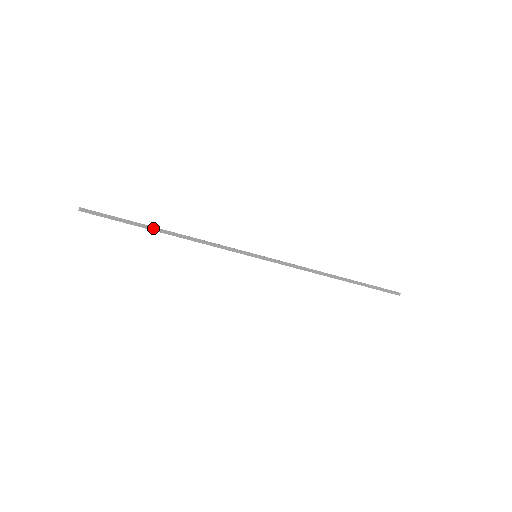
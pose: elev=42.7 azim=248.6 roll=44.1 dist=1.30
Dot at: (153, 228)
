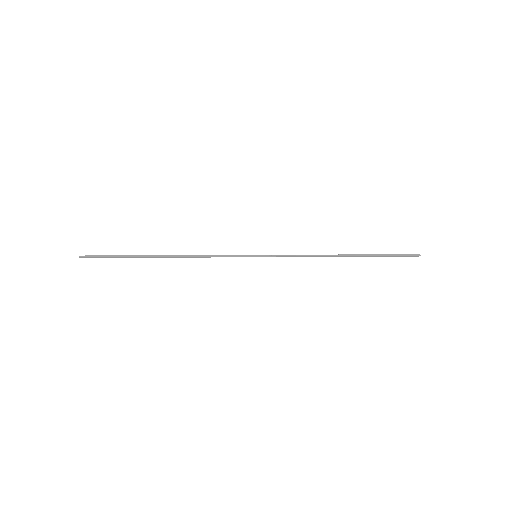
Dot at: (150, 257)
